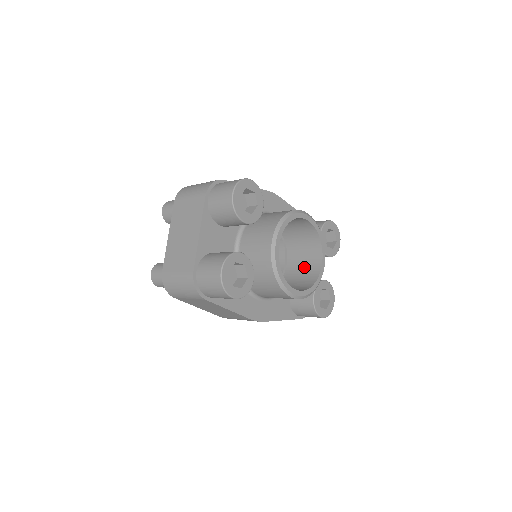
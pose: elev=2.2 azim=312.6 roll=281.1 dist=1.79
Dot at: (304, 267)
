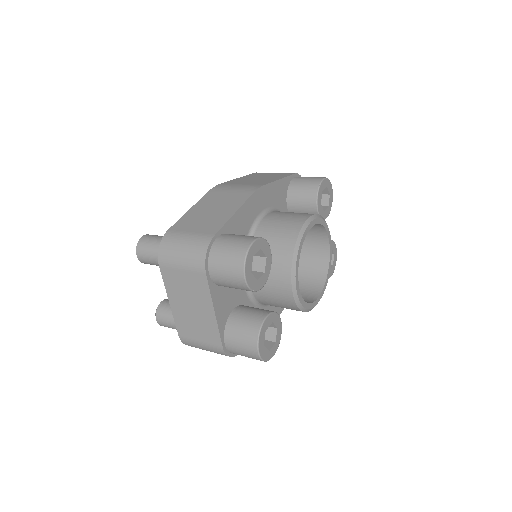
Dot at: (309, 249)
